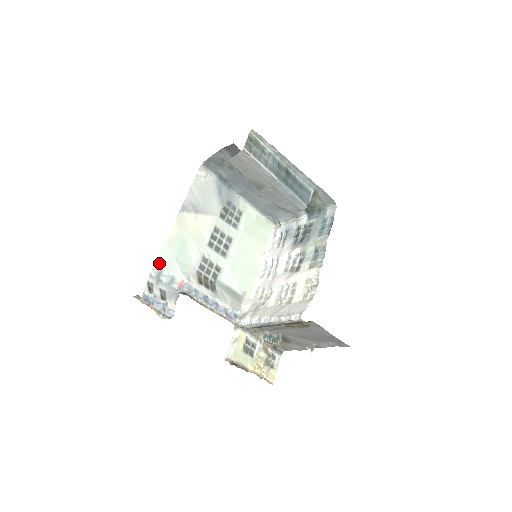
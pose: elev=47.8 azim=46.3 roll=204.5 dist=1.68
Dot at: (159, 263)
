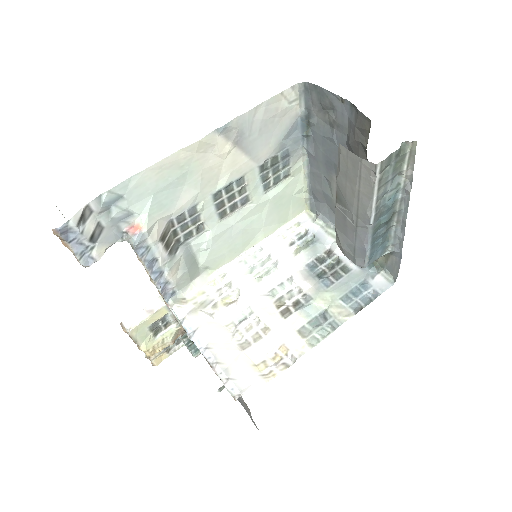
Dot at: (126, 186)
